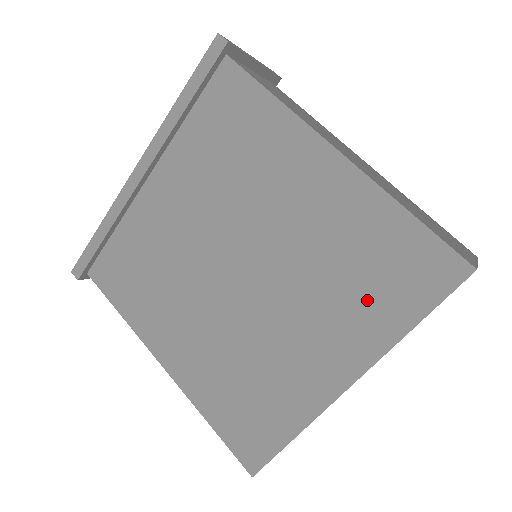
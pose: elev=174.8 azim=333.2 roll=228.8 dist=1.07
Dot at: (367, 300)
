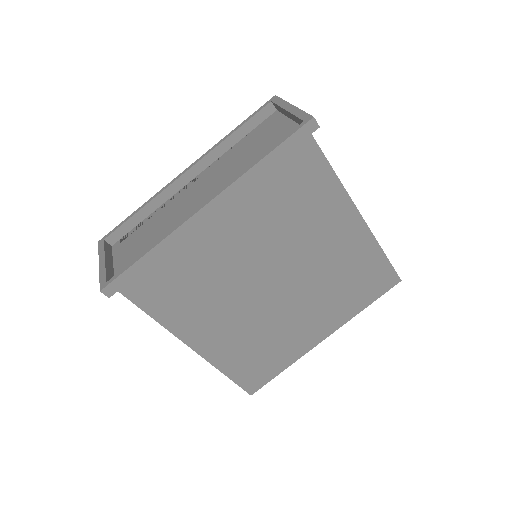
Dot at: (349, 297)
